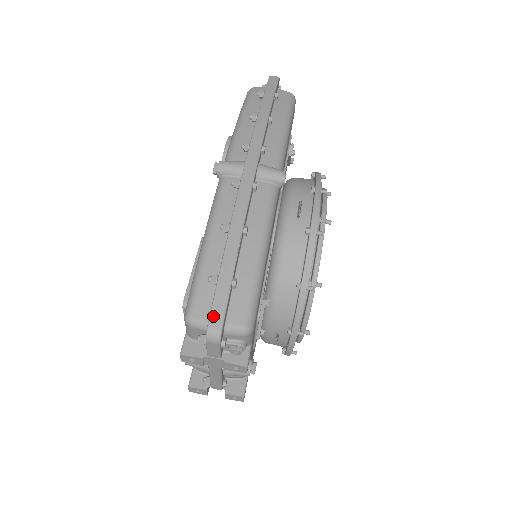
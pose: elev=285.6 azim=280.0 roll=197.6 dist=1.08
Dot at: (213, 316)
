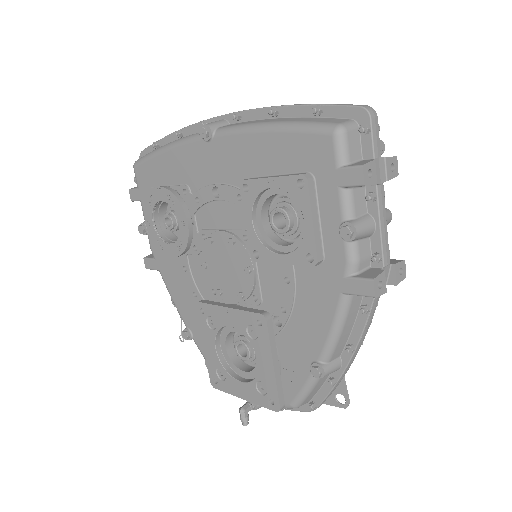
Dot at: (353, 105)
